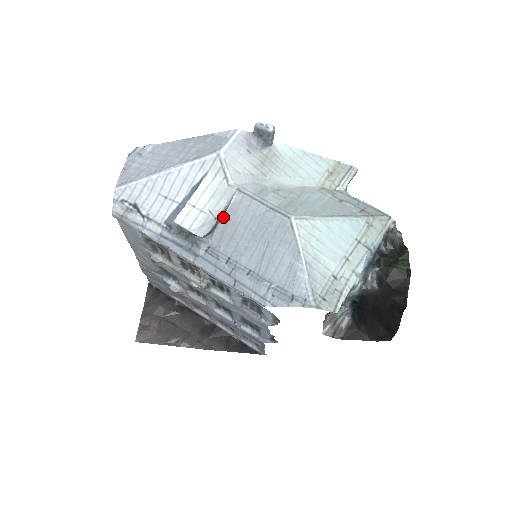
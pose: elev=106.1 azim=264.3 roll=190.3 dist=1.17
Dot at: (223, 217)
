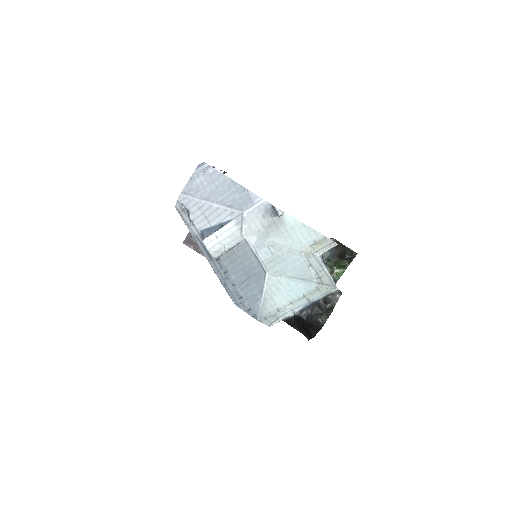
Dot at: (232, 249)
